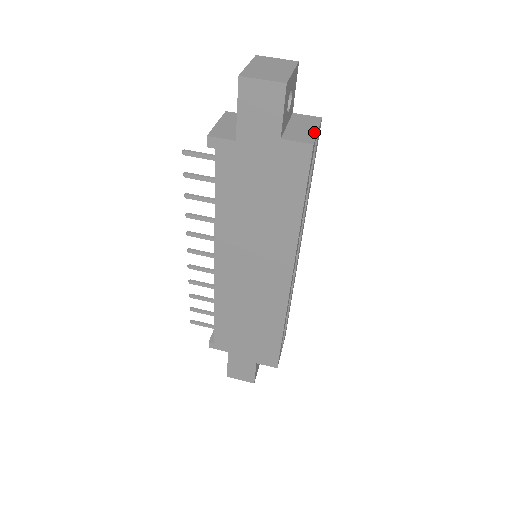
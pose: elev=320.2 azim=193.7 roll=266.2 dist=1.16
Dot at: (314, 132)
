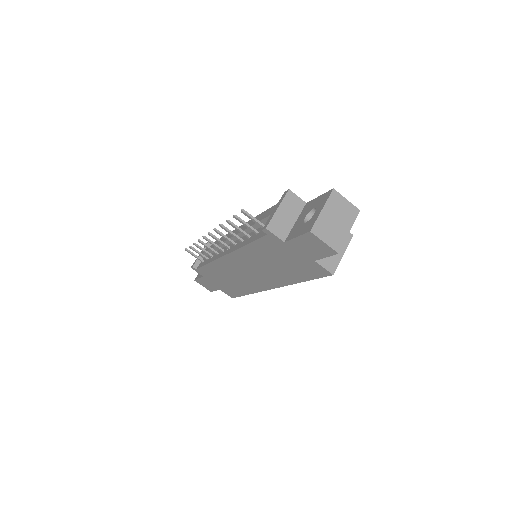
Dot at: (340, 257)
